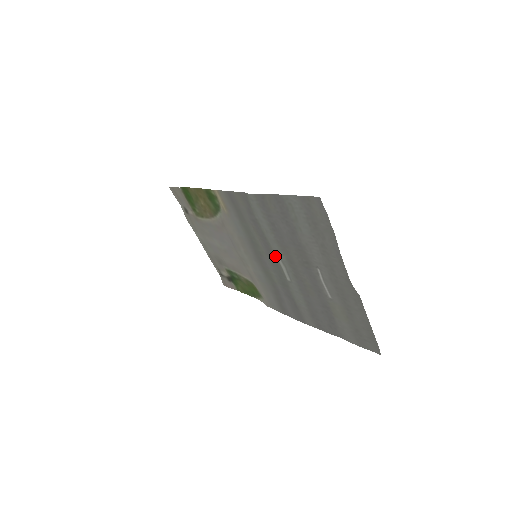
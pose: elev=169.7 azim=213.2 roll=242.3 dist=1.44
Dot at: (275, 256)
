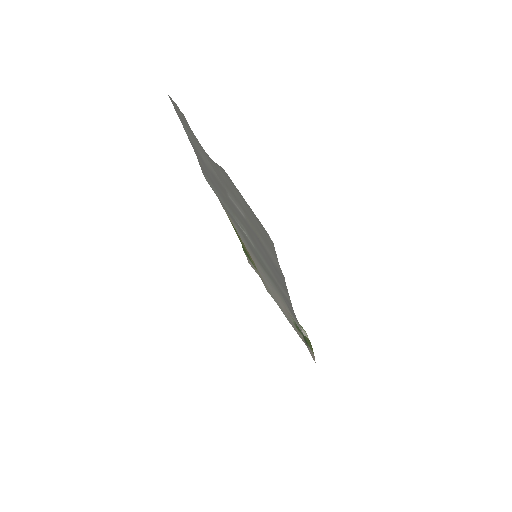
Dot at: occluded
